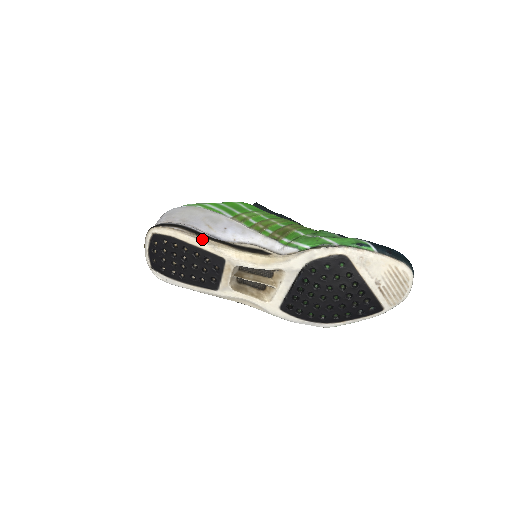
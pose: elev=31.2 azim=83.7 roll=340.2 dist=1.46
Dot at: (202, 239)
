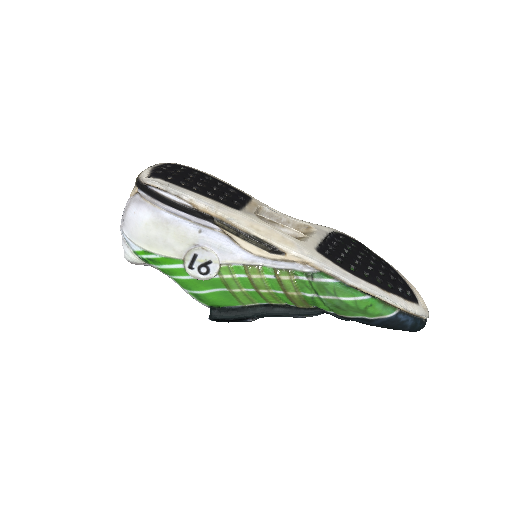
Dot at: occluded
